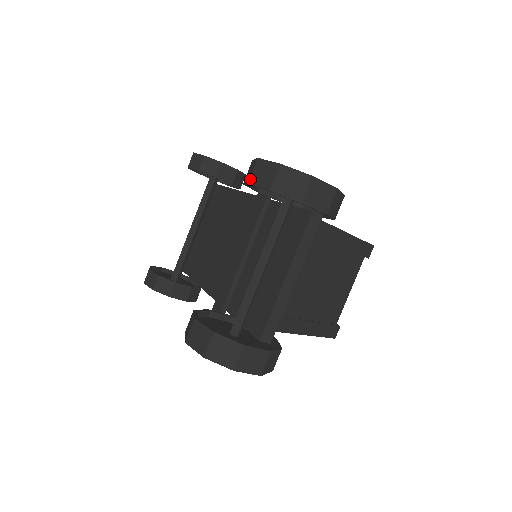
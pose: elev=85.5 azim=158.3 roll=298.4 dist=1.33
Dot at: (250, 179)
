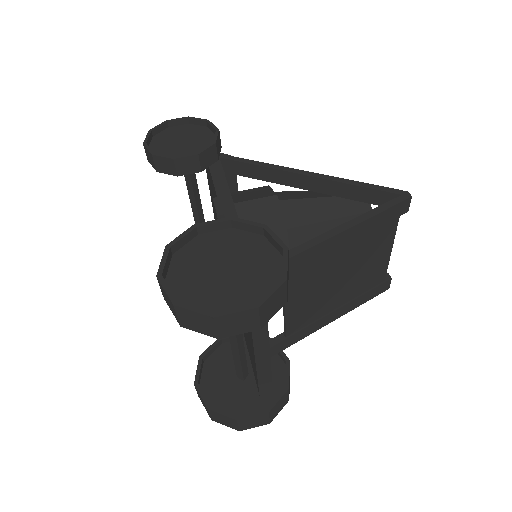
Dot at: (163, 296)
